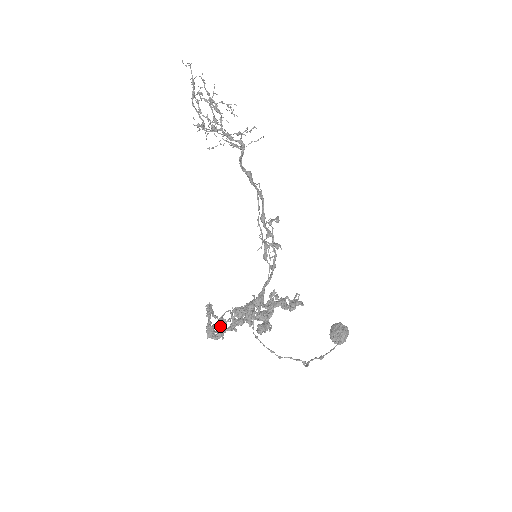
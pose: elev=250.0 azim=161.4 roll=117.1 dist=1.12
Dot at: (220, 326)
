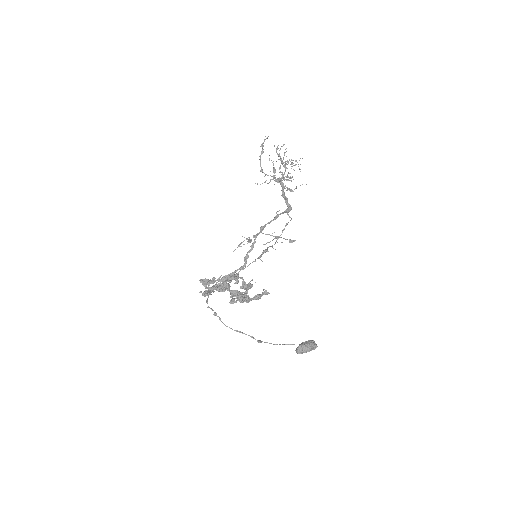
Dot at: occluded
